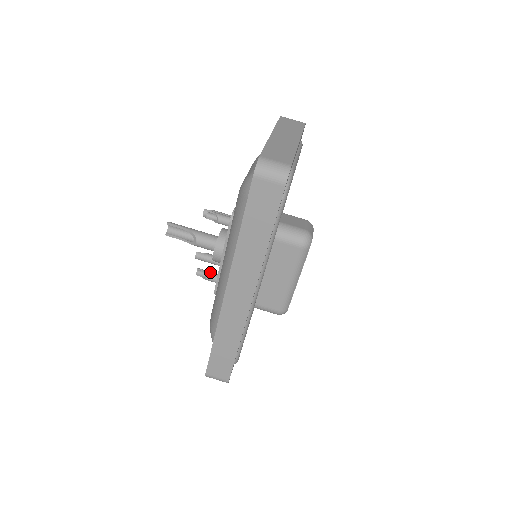
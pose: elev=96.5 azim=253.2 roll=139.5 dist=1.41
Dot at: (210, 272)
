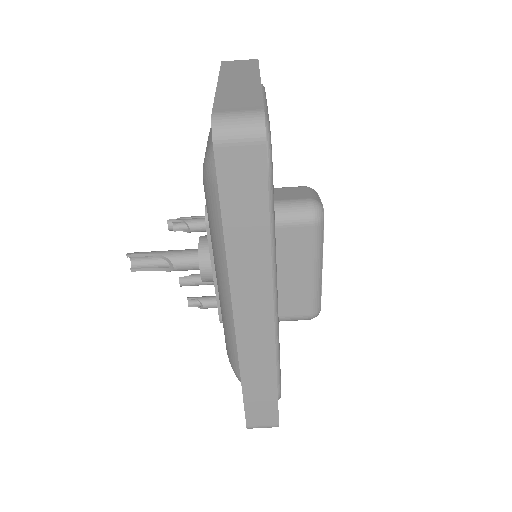
Dot at: (205, 297)
